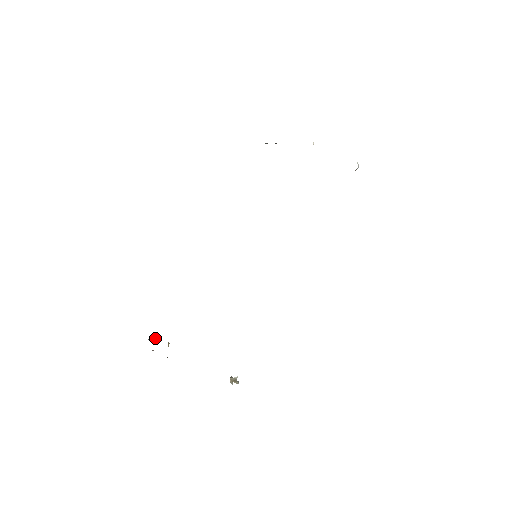
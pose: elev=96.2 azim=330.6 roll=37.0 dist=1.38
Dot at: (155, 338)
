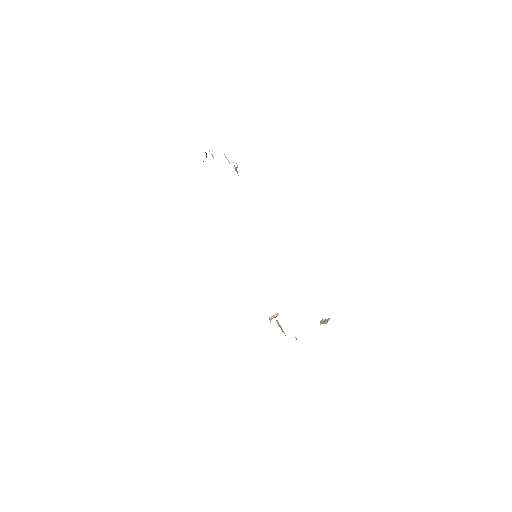
Dot at: (274, 316)
